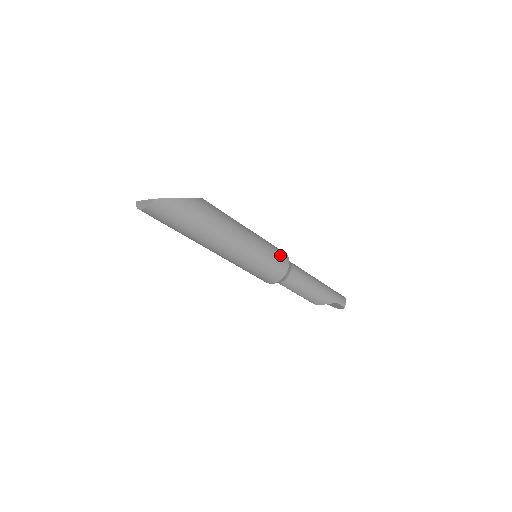
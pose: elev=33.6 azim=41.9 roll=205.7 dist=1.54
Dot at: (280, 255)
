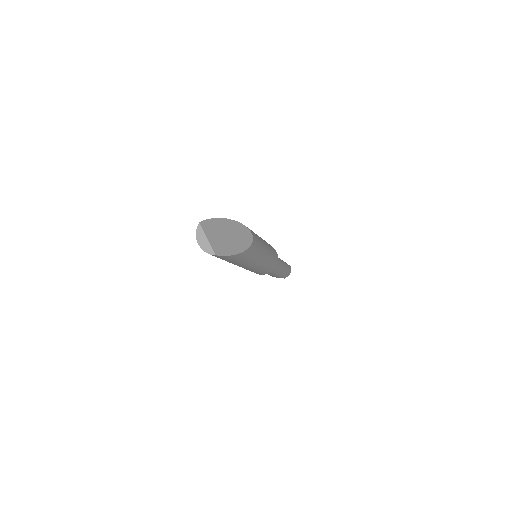
Dot at: (273, 266)
